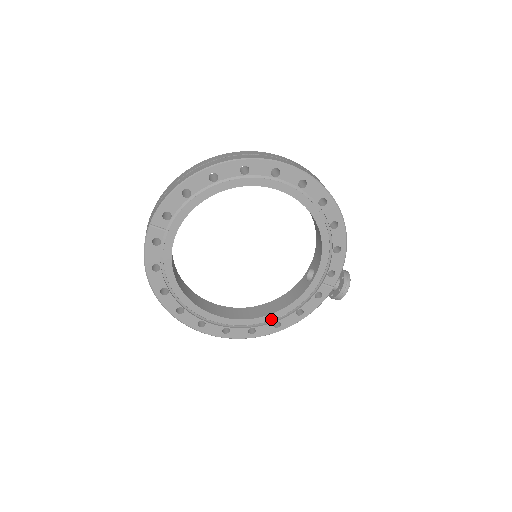
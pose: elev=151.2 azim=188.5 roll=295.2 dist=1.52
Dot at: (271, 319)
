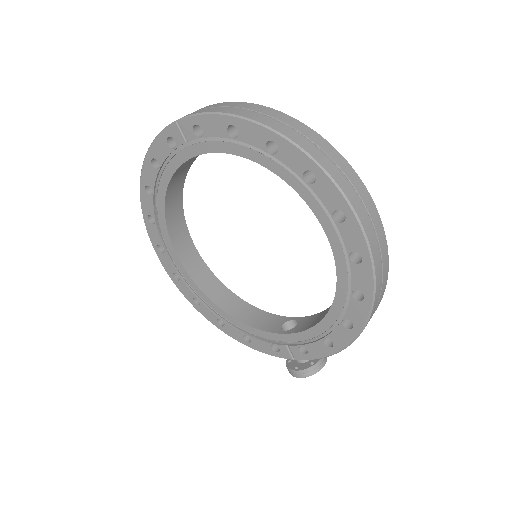
Dot at: (220, 313)
